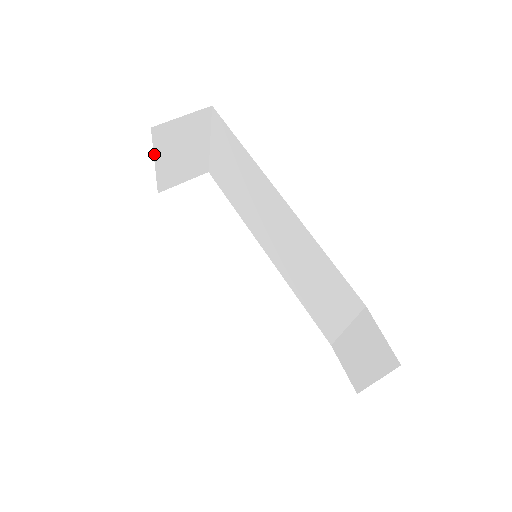
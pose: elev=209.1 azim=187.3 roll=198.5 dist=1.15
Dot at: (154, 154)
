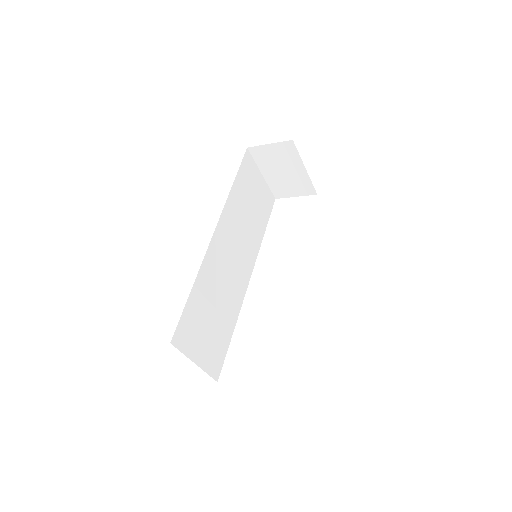
Dot at: (259, 167)
